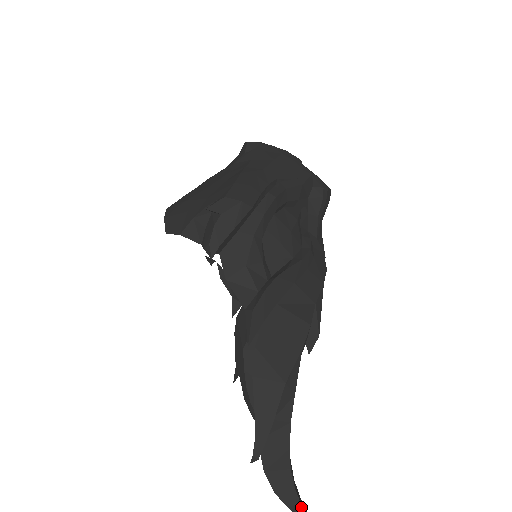
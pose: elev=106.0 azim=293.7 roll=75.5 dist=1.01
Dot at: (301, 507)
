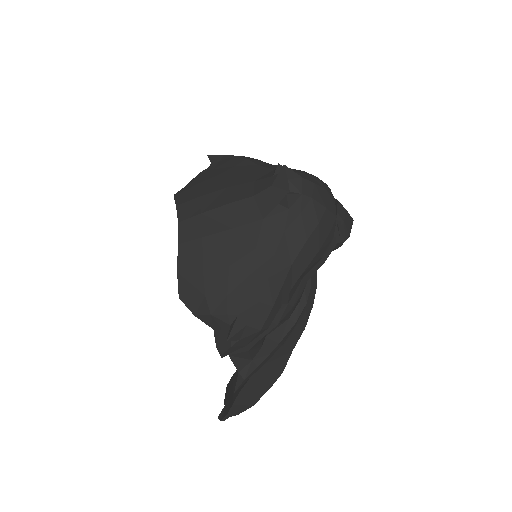
Dot at: occluded
